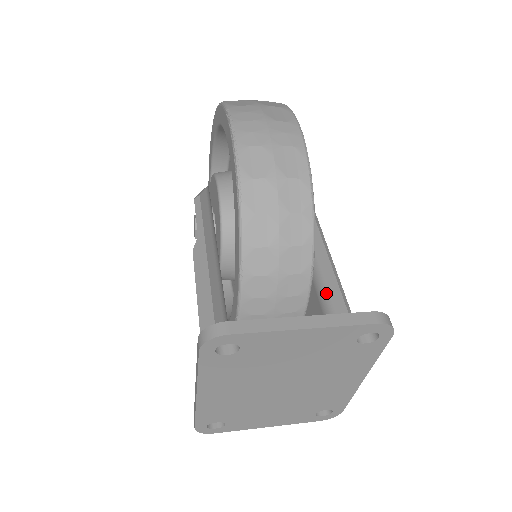
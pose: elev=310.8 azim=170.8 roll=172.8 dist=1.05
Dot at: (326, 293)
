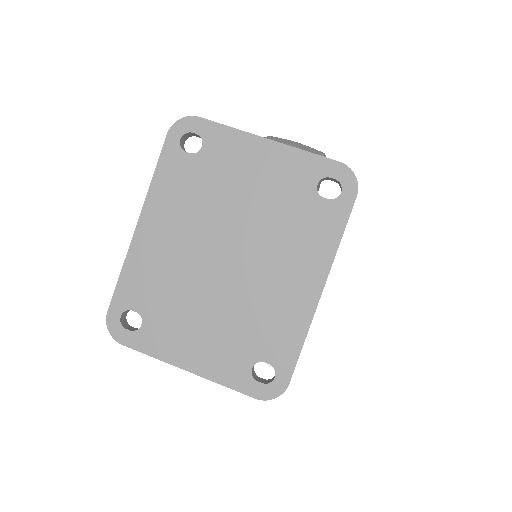
Dot at: occluded
